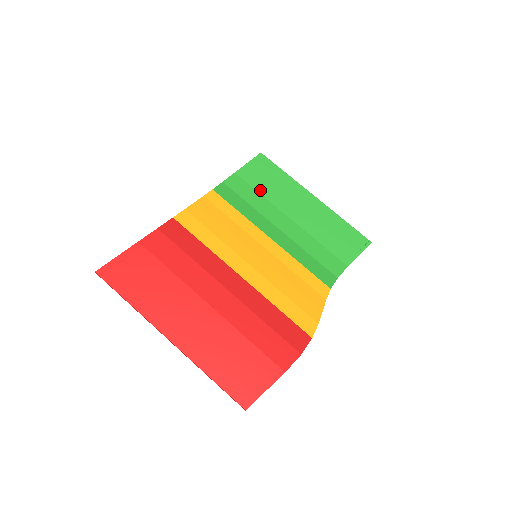
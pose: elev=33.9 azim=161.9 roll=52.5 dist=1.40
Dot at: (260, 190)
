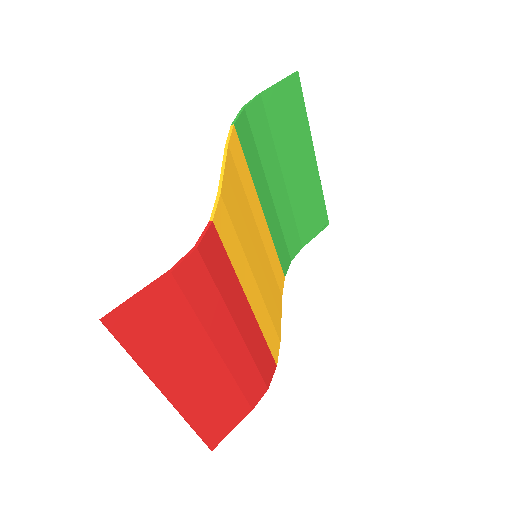
Dot at: (275, 133)
